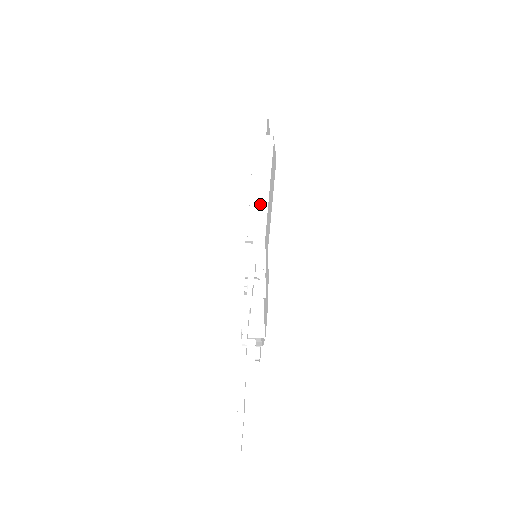
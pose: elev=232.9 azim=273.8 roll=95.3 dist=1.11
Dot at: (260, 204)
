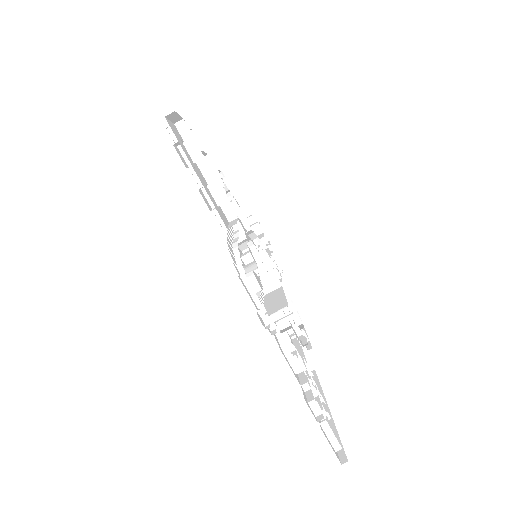
Dot at: (210, 185)
